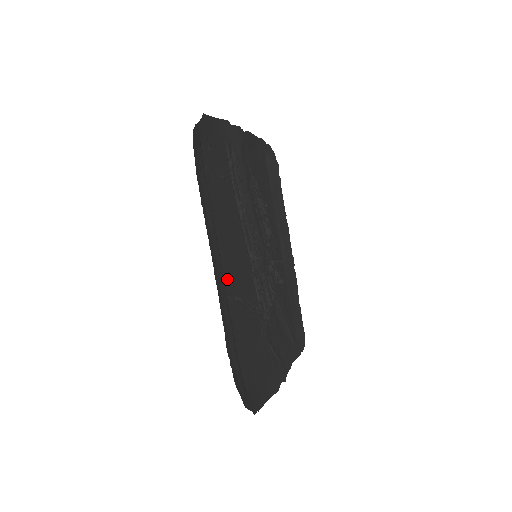
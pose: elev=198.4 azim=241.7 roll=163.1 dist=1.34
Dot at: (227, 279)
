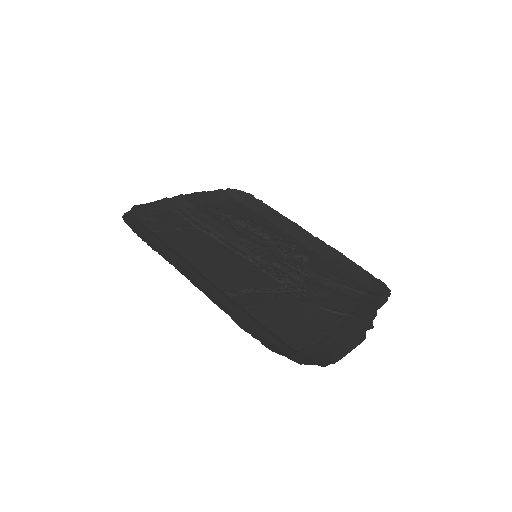
Dot at: (219, 283)
